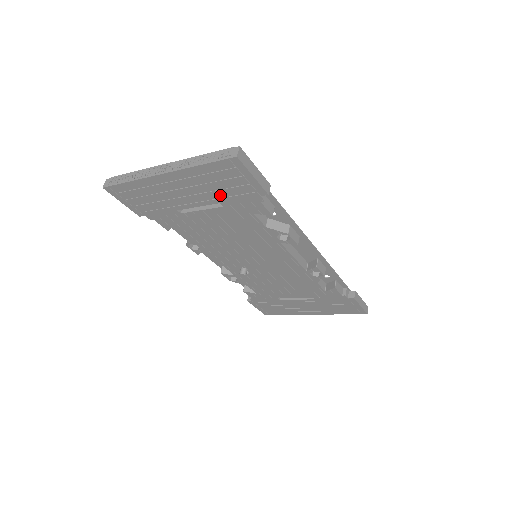
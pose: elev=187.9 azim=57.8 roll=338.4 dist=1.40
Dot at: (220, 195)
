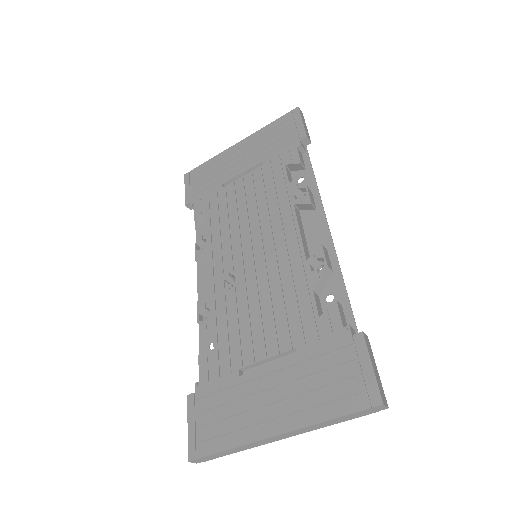
Dot at: (268, 151)
